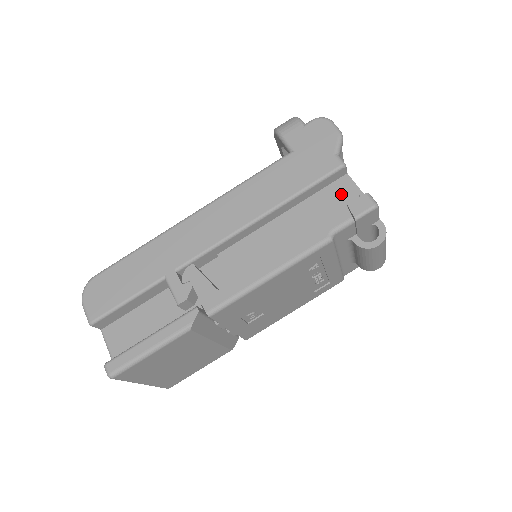
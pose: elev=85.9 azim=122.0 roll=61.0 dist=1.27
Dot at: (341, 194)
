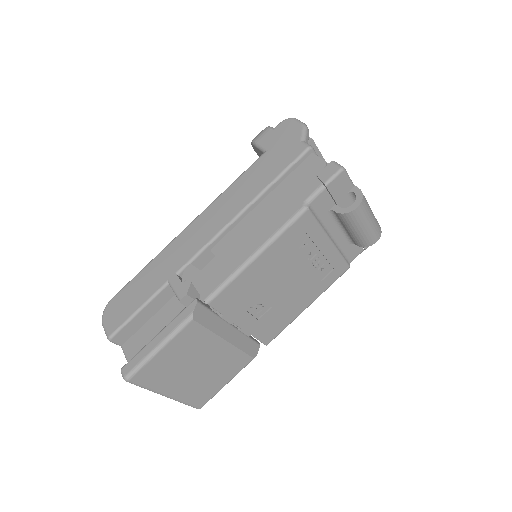
Dot at: (310, 169)
